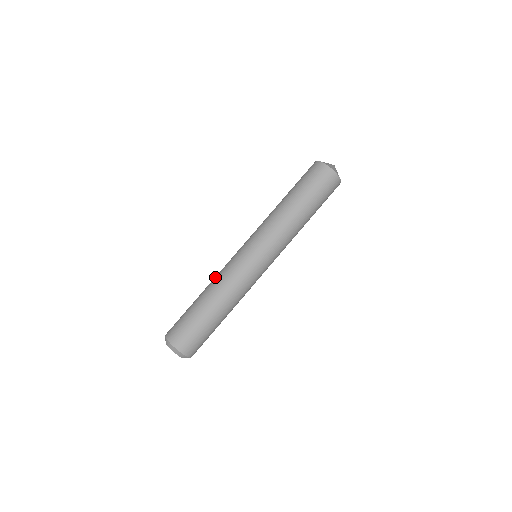
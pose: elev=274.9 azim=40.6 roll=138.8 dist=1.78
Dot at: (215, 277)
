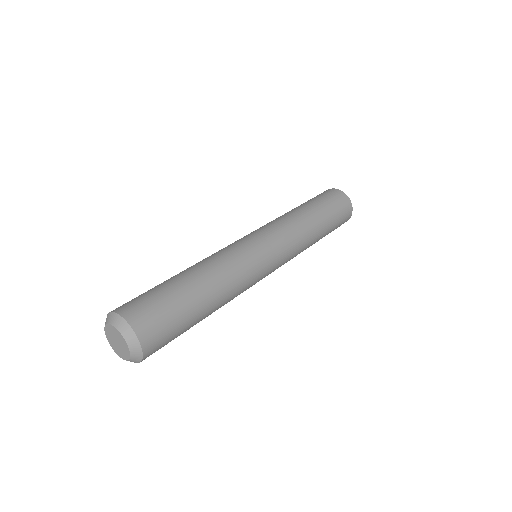
Dot at: occluded
